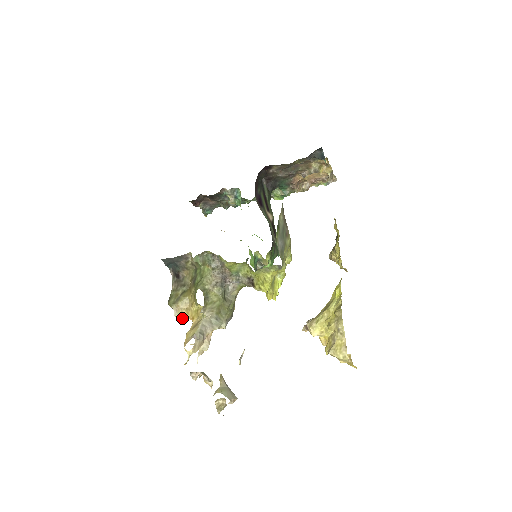
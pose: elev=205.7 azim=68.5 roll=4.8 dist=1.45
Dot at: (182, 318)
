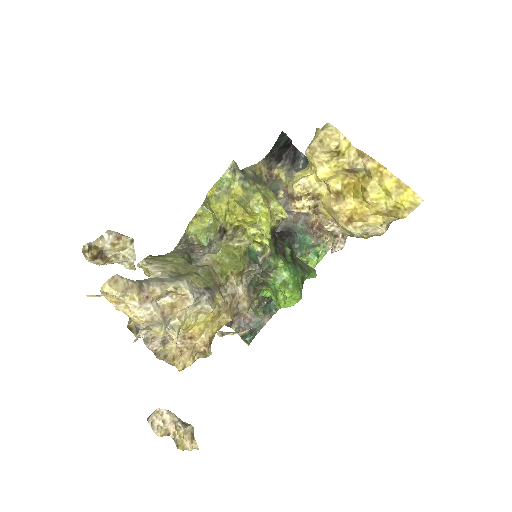
Dot at: occluded
